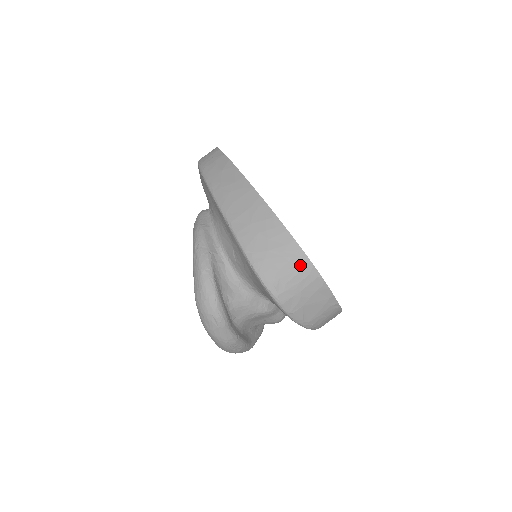
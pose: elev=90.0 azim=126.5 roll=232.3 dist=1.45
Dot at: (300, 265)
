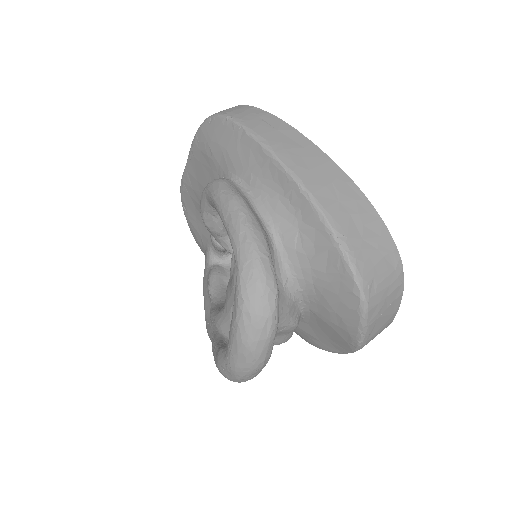
Dot at: (392, 264)
